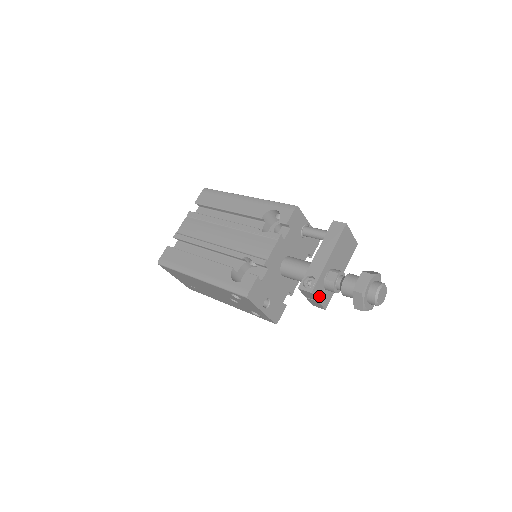
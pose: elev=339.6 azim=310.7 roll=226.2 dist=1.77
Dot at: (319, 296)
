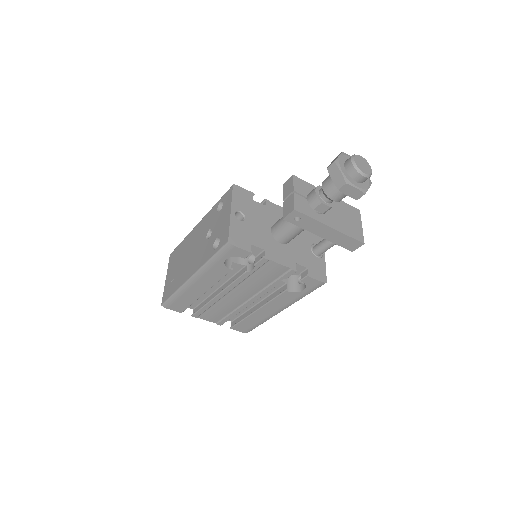
Dot at: (297, 191)
